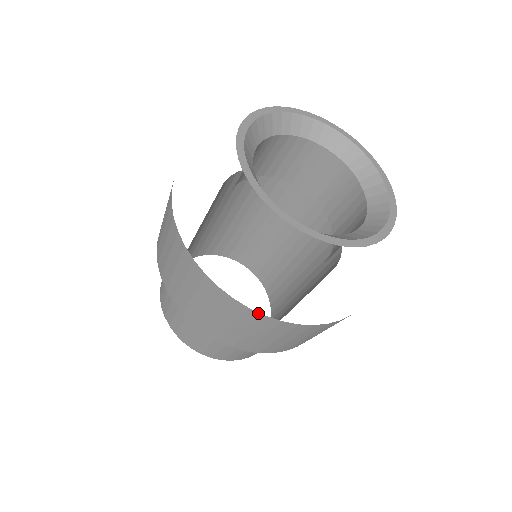
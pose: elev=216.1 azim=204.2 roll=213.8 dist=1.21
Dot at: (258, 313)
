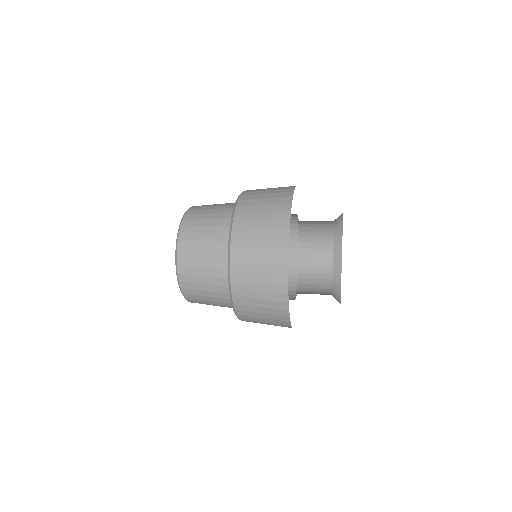
Dot at: occluded
